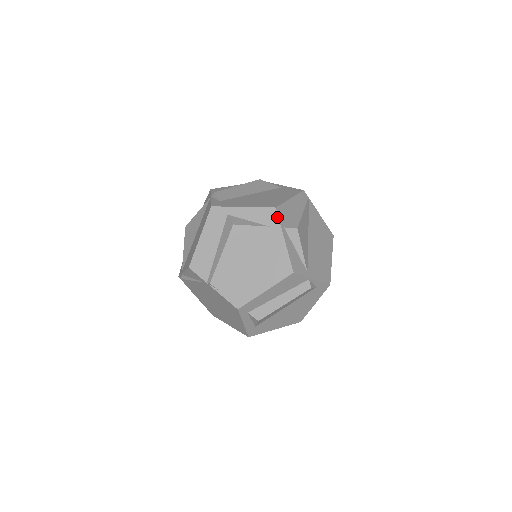
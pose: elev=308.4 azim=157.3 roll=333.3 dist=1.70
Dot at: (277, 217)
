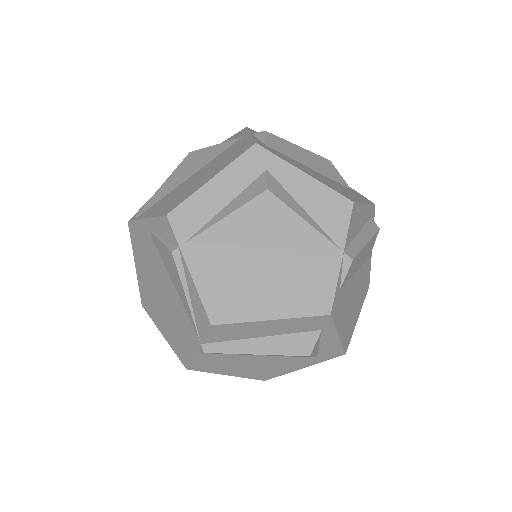
Dot at: occluded
